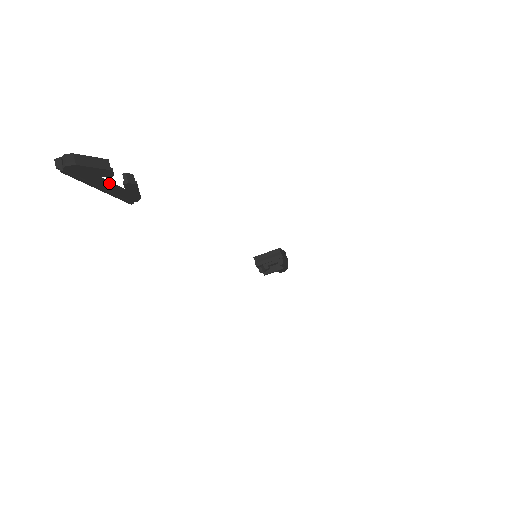
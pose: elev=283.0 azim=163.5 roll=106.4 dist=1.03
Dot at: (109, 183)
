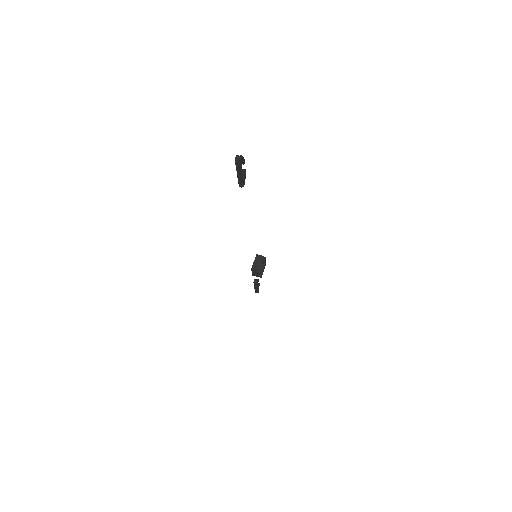
Dot at: (239, 175)
